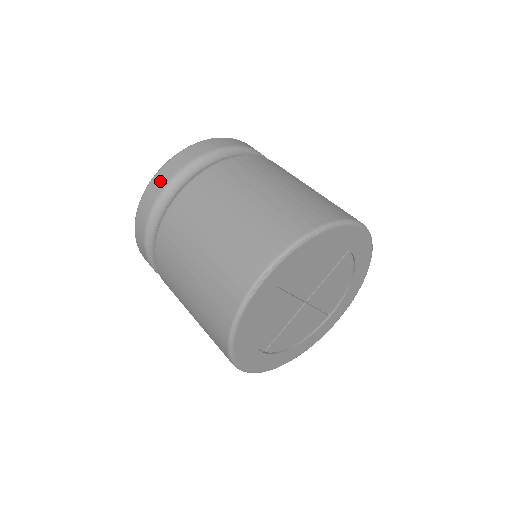
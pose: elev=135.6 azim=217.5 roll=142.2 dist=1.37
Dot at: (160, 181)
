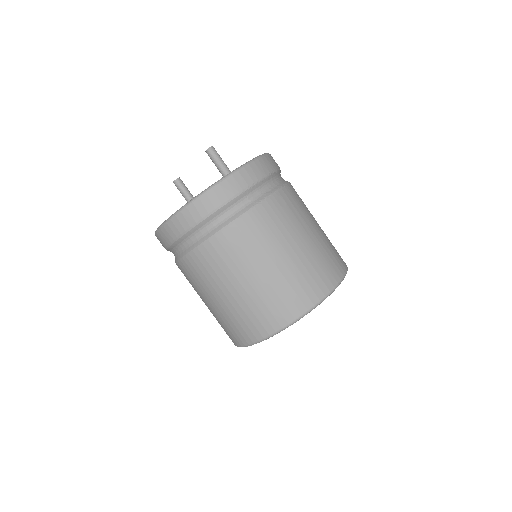
Dot at: (169, 234)
